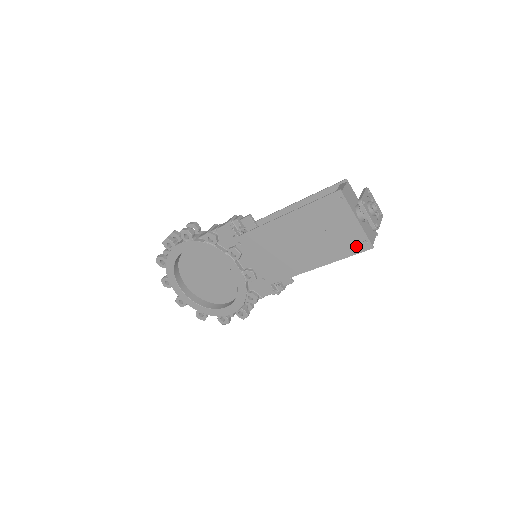
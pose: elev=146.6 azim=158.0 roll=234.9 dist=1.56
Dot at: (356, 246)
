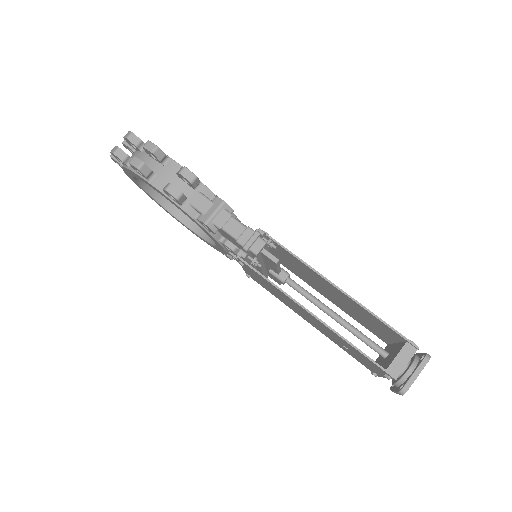
Dot at: (364, 365)
